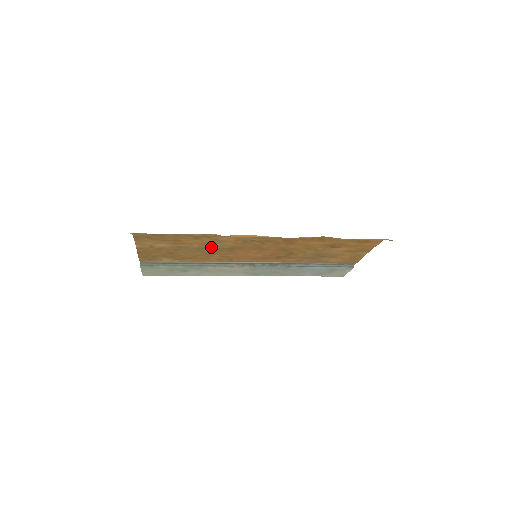
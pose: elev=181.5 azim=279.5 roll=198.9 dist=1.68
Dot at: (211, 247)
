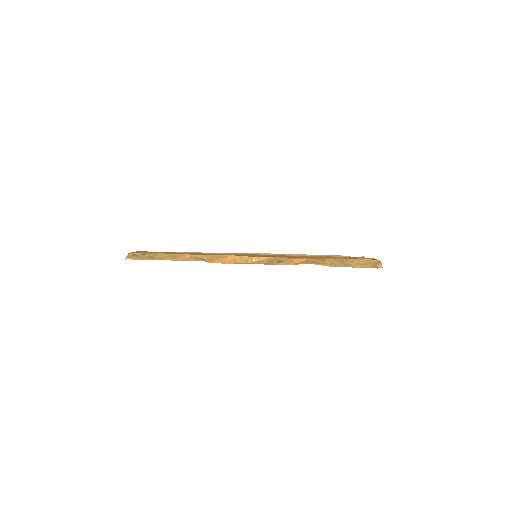
Dot at: occluded
